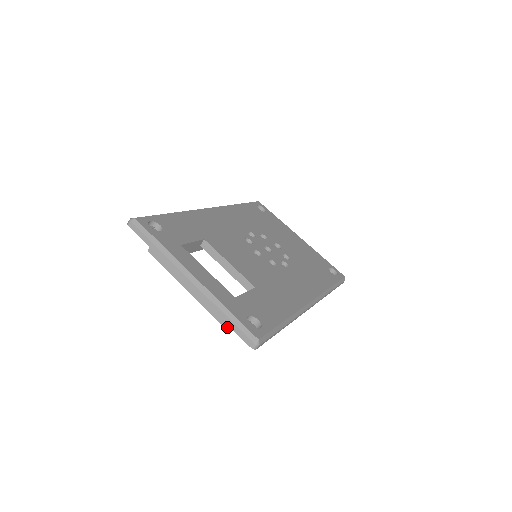
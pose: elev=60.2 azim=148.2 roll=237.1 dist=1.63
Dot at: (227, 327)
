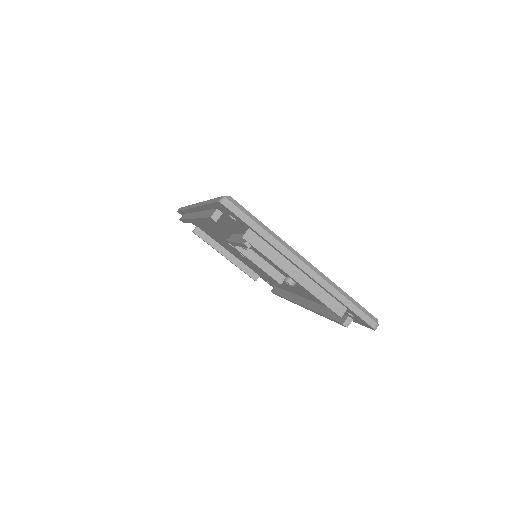
Dot at: (342, 314)
